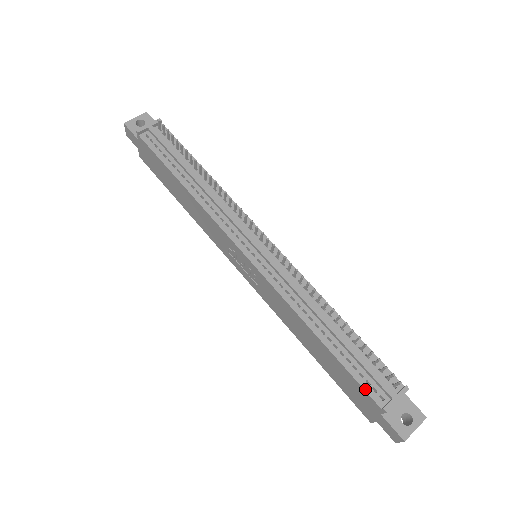
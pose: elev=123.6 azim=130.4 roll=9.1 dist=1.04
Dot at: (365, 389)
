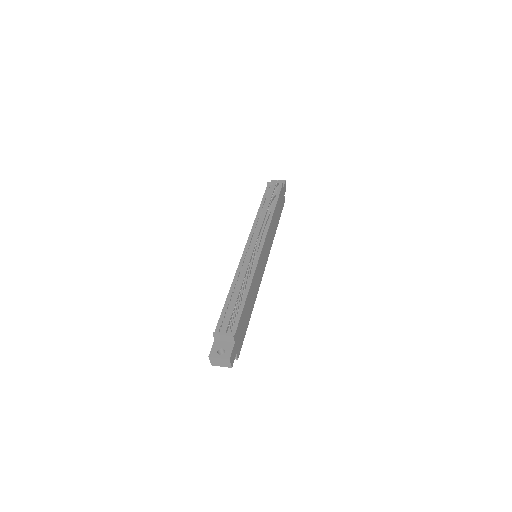
Dot at: (219, 322)
